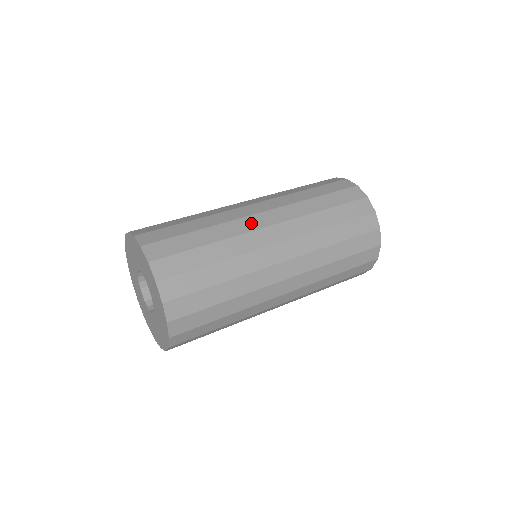
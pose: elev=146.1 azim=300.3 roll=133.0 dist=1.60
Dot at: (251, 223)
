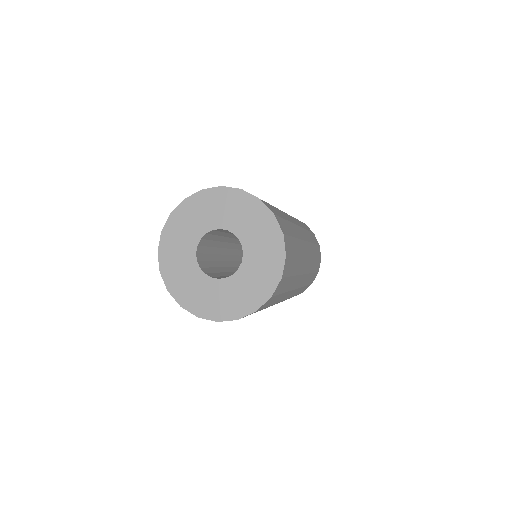
Dot at: occluded
